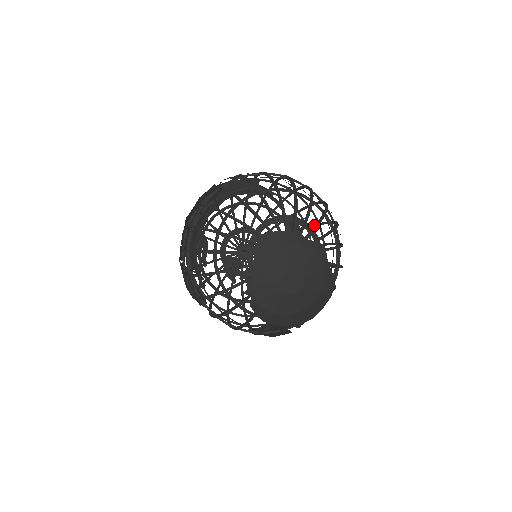
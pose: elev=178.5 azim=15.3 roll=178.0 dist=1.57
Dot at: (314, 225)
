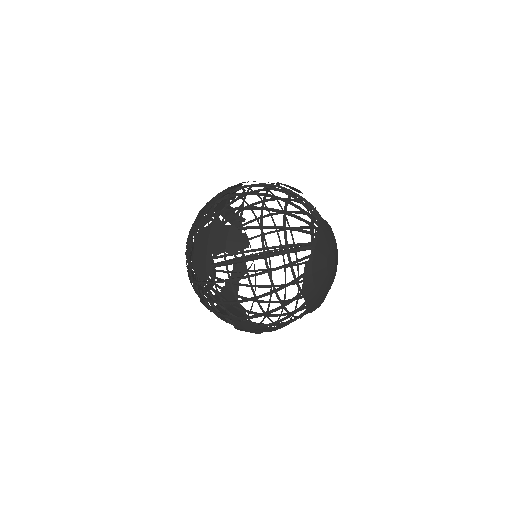
Dot at: (265, 269)
